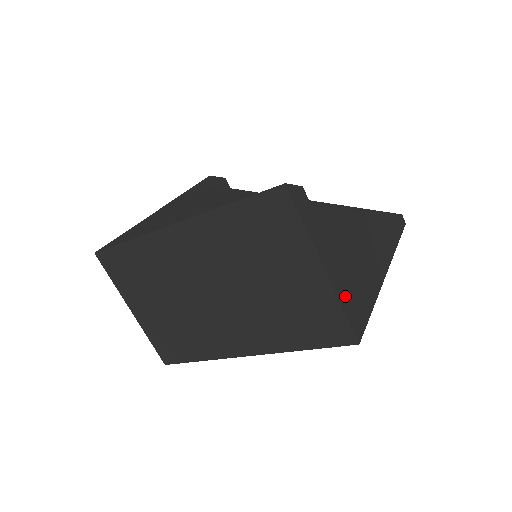
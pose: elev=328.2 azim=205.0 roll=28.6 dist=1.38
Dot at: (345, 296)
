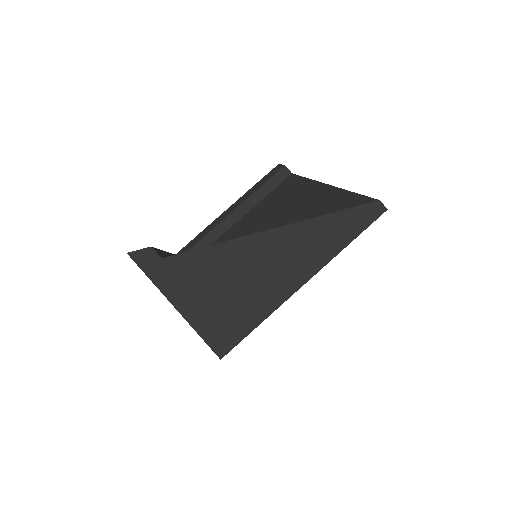
Dot at: (204, 322)
